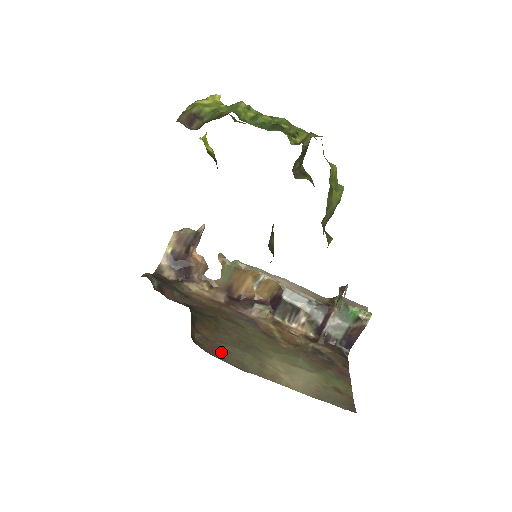
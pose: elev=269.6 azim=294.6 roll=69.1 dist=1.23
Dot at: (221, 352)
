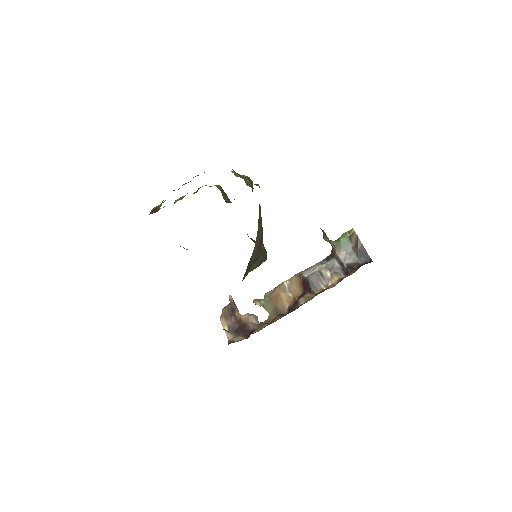
Dot at: occluded
